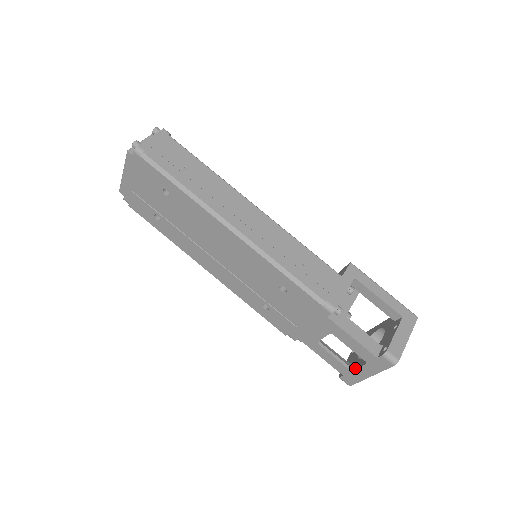
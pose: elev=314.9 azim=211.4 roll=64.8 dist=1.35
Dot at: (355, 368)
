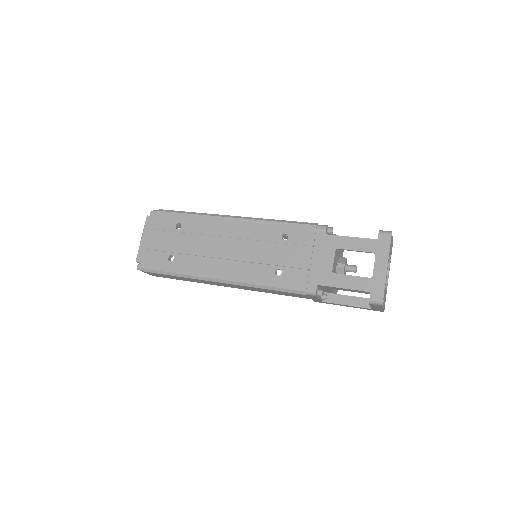
Dot at: (373, 272)
